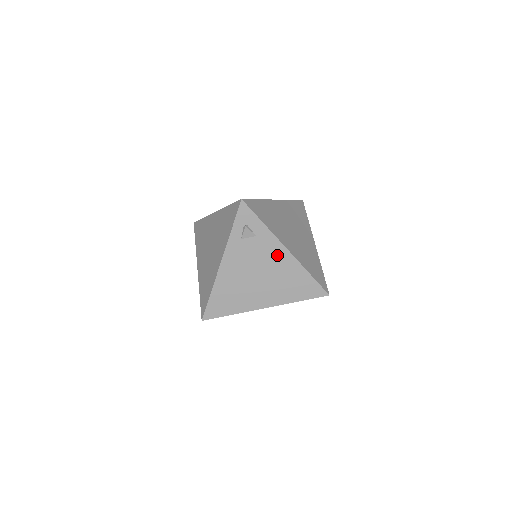
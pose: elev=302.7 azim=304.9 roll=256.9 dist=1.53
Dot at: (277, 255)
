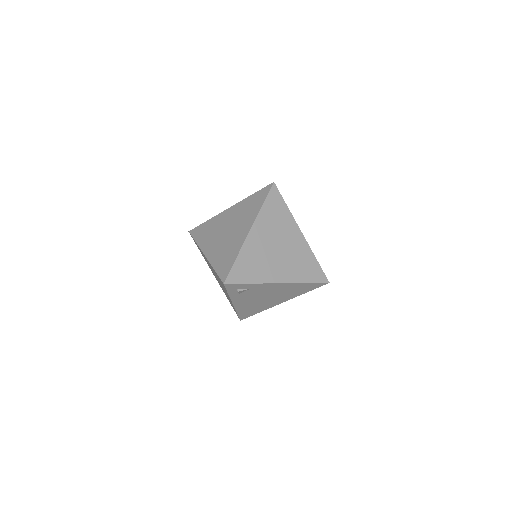
Dot at: (274, 288)
